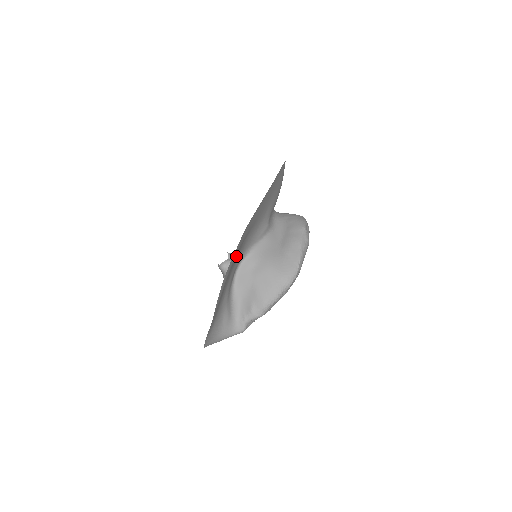
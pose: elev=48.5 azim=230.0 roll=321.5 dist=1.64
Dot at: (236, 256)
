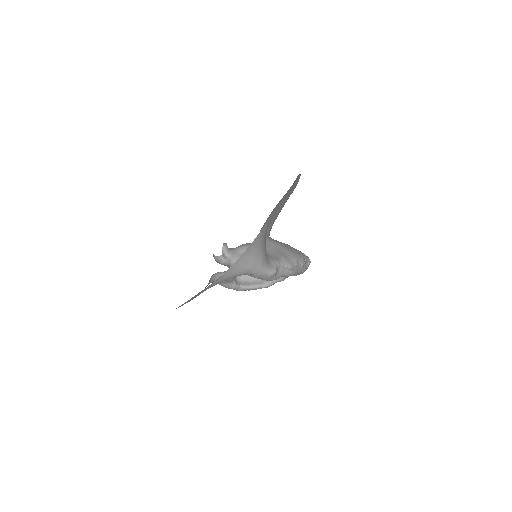
Dot at: occluded
